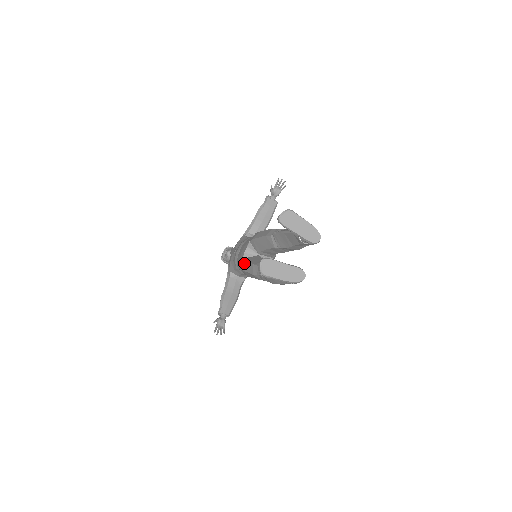
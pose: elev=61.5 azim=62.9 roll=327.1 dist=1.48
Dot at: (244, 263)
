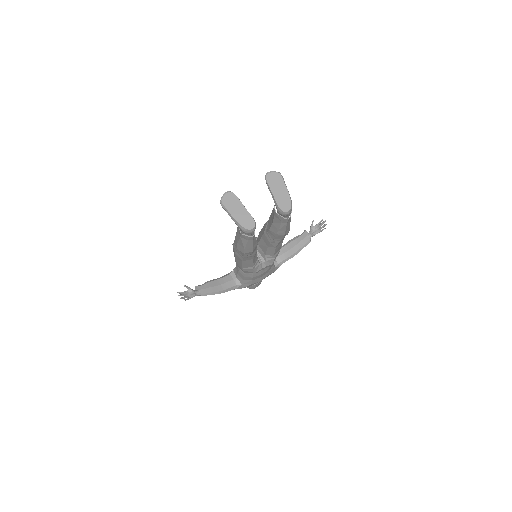
Dot at: occluded
